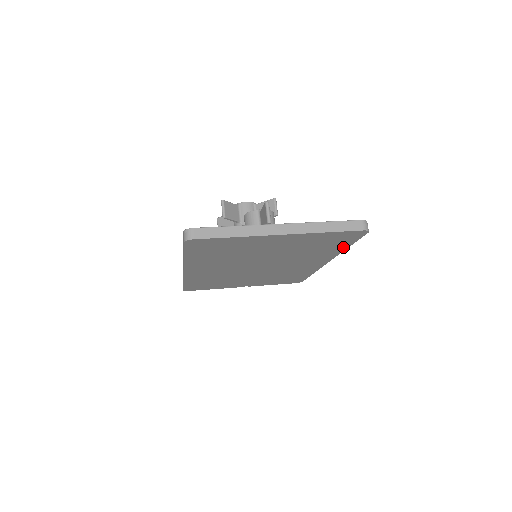
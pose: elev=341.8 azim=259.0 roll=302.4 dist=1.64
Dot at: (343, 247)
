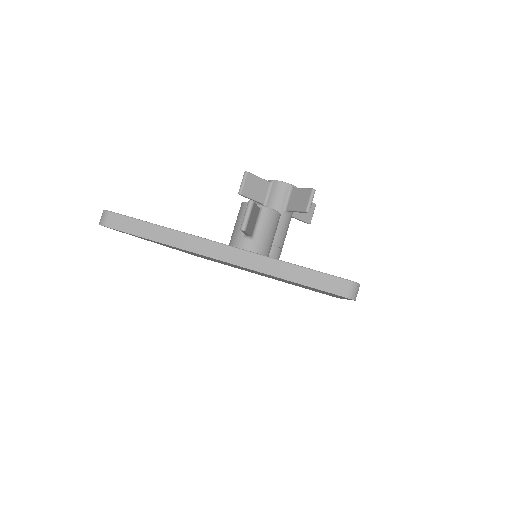
Dot at: (341, 297)
